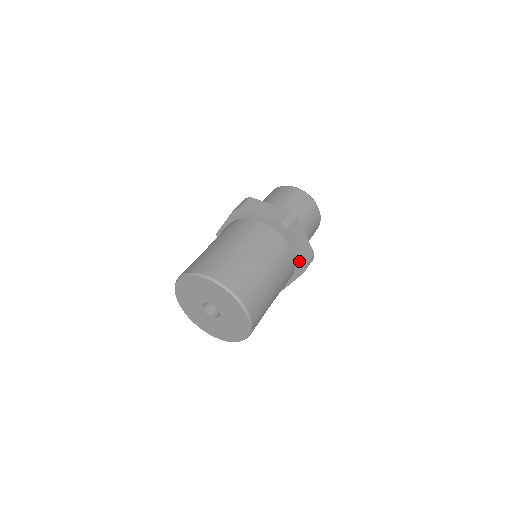
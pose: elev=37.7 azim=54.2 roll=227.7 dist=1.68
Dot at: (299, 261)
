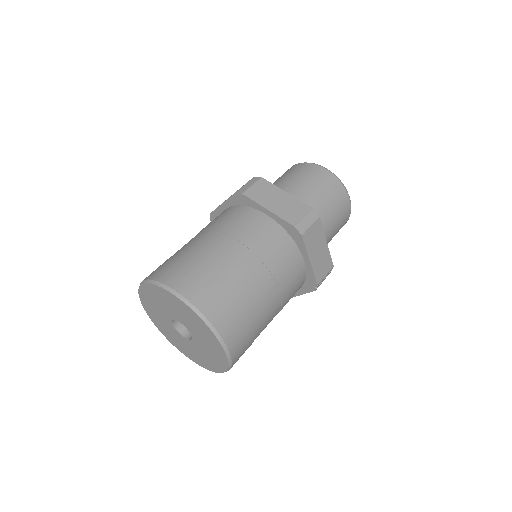
Dot at: (311, 276)
